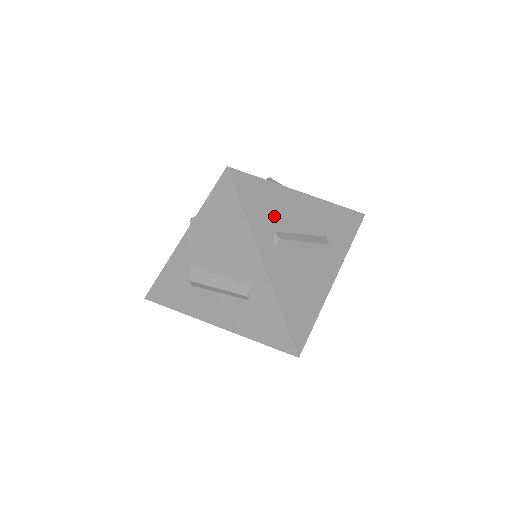
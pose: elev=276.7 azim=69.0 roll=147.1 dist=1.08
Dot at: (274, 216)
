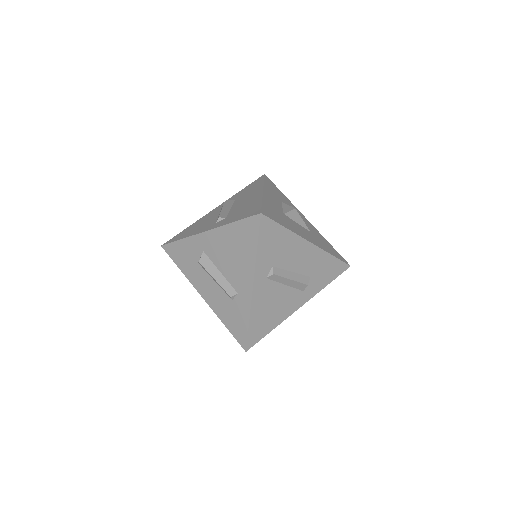
Dot at: (278, 255)
